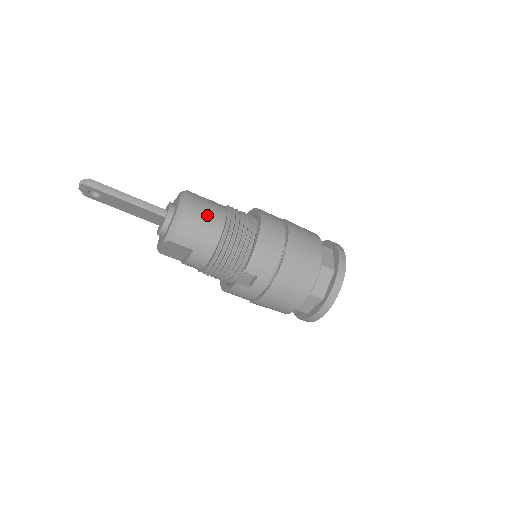
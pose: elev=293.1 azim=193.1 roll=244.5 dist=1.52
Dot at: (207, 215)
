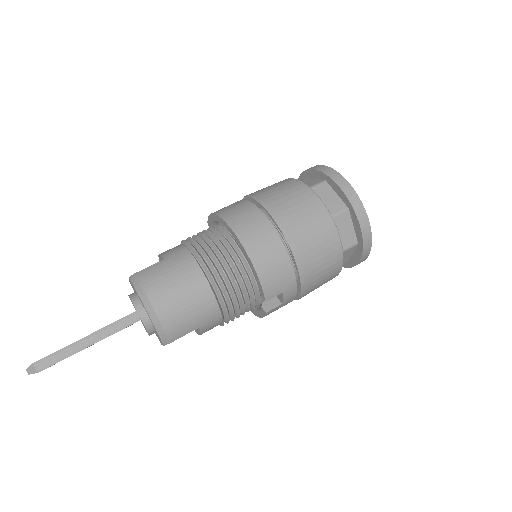
Dot at: (180, 286)
